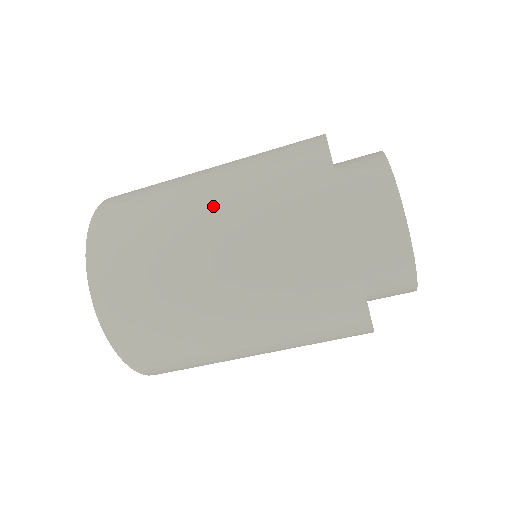
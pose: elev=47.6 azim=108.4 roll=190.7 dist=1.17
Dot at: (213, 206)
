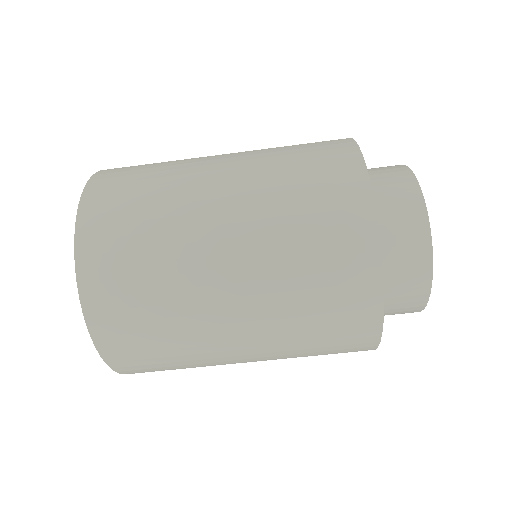
Dot at: (235, 233)
